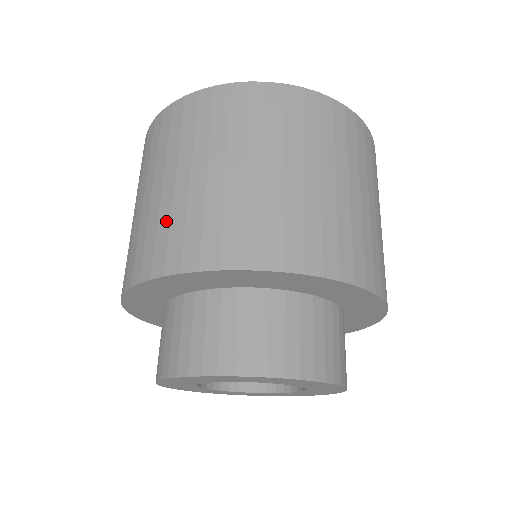
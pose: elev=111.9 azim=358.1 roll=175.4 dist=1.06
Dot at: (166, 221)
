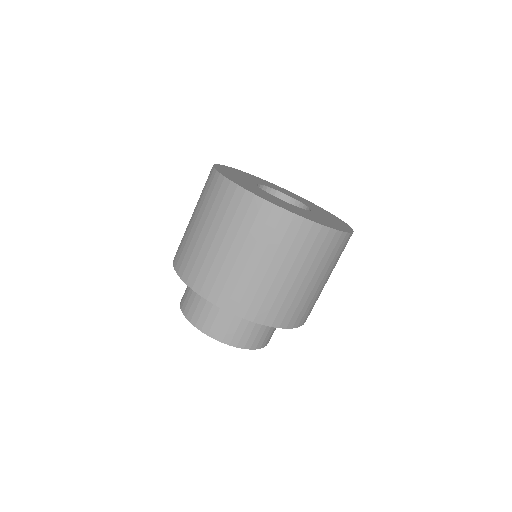
Dot at: (217, 271)
